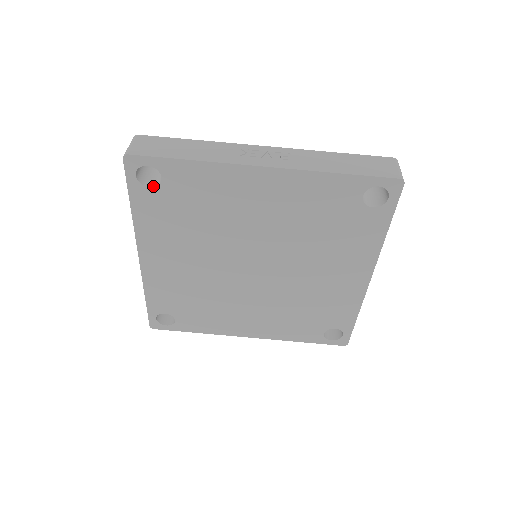
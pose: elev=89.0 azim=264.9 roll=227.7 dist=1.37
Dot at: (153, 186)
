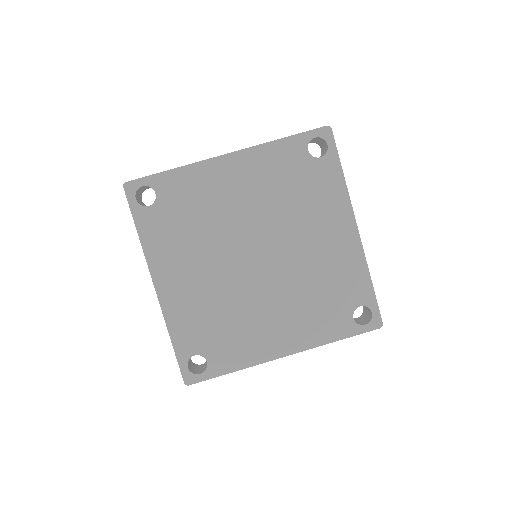
Dot at: (151, 205)
